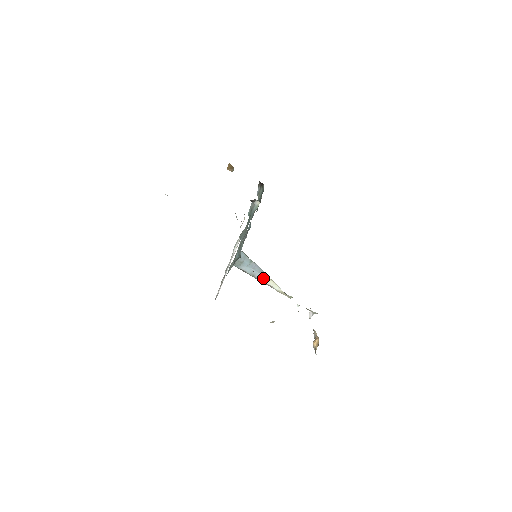
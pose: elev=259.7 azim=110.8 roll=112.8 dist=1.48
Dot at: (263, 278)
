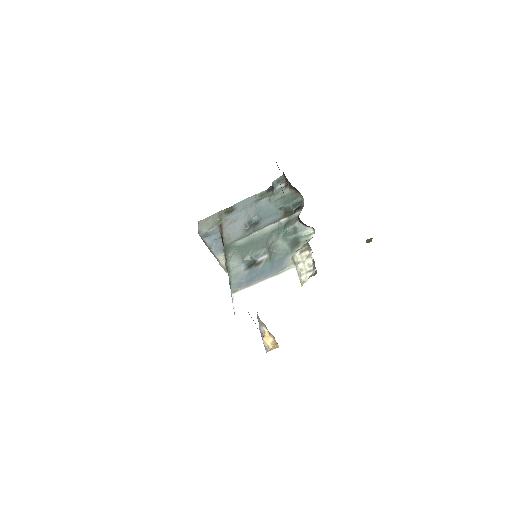
Dot at: (218, 253)
